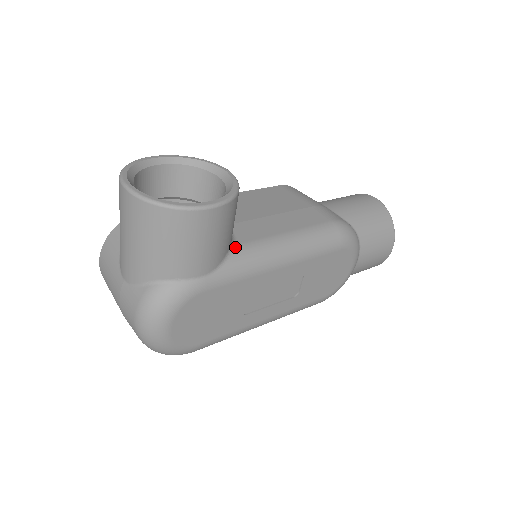
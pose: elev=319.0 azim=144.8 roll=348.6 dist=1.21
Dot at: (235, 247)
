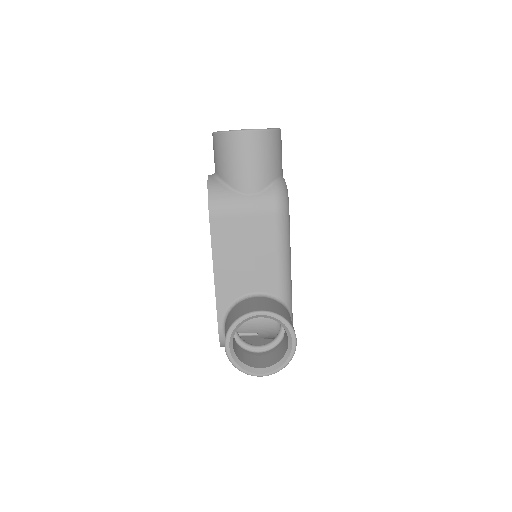
Dot at: (280, 299)
